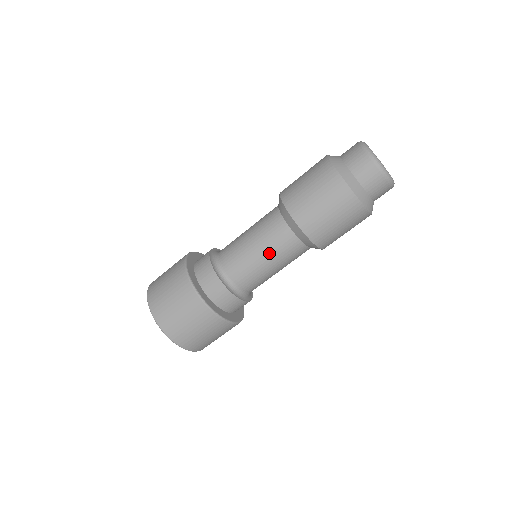
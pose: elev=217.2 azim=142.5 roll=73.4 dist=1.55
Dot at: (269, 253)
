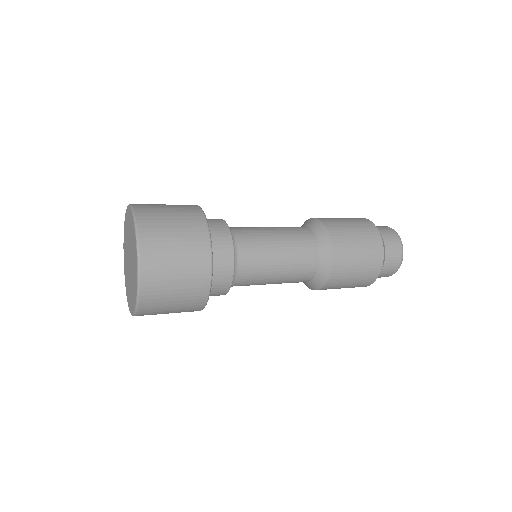
Dot at: (288, 253)
